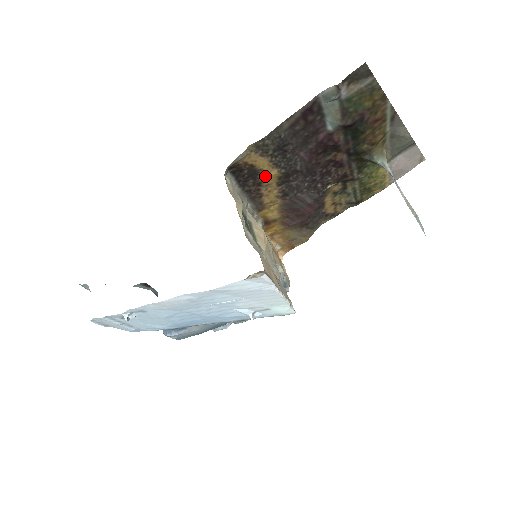
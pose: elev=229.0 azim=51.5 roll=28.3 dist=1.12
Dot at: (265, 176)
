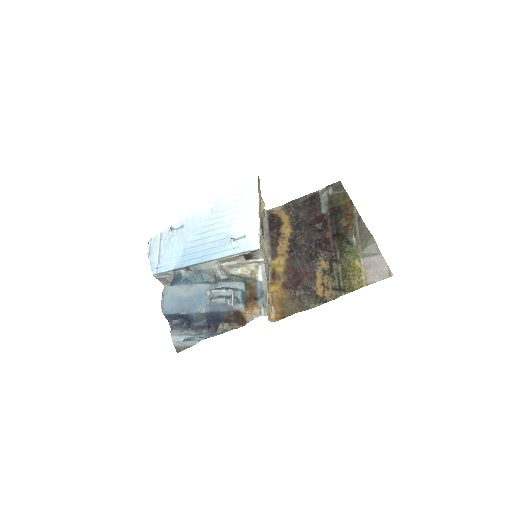
Dot at: (284, 229)
